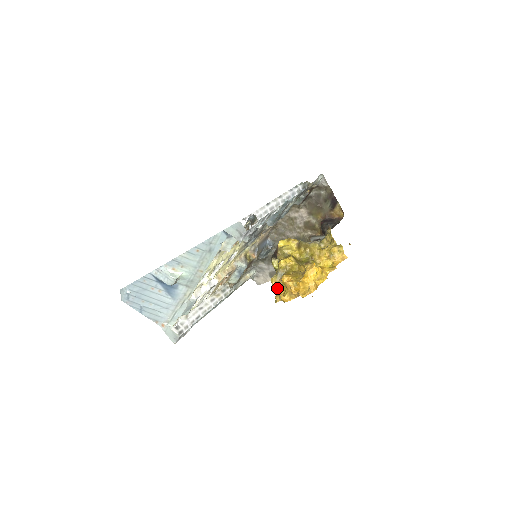
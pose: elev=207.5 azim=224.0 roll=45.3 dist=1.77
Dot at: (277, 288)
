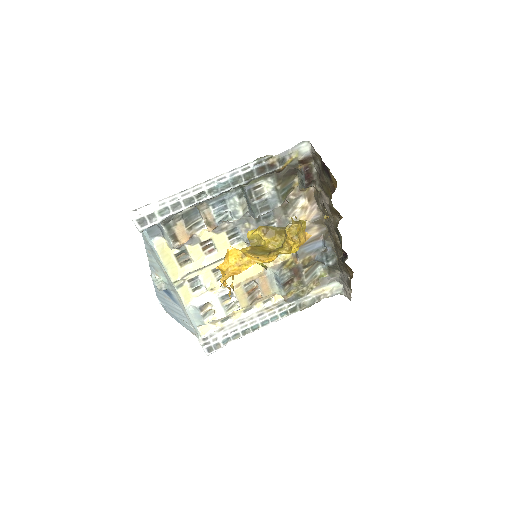
Dot at: occluded
